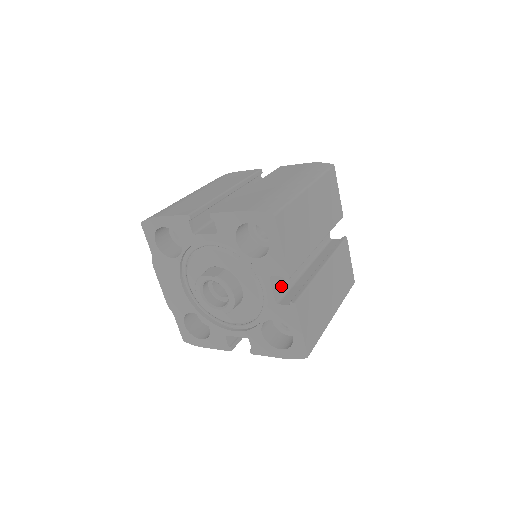
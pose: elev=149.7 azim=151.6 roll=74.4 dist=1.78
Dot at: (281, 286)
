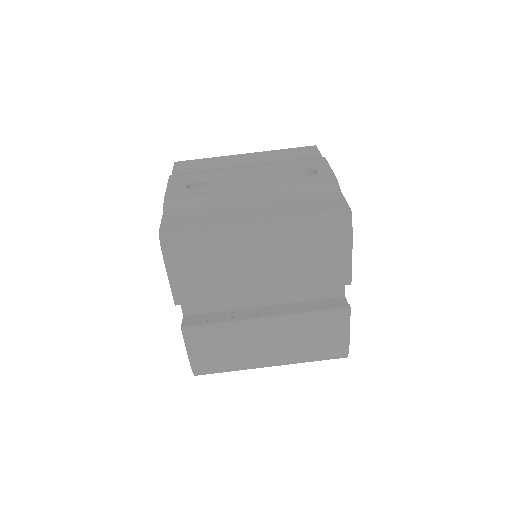
Dot at: occluded
